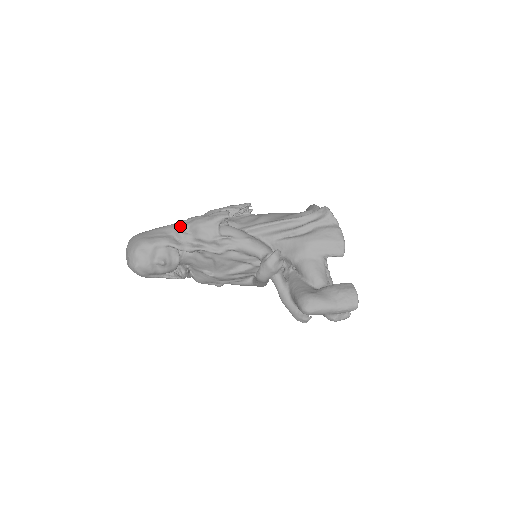
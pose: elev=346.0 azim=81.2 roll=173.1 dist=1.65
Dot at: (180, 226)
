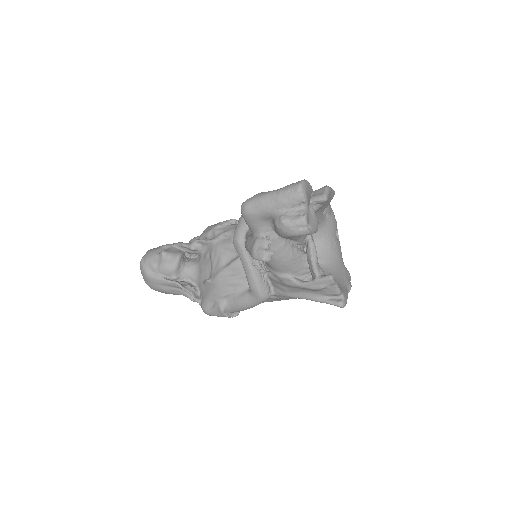
Dot at: (195, 237)
